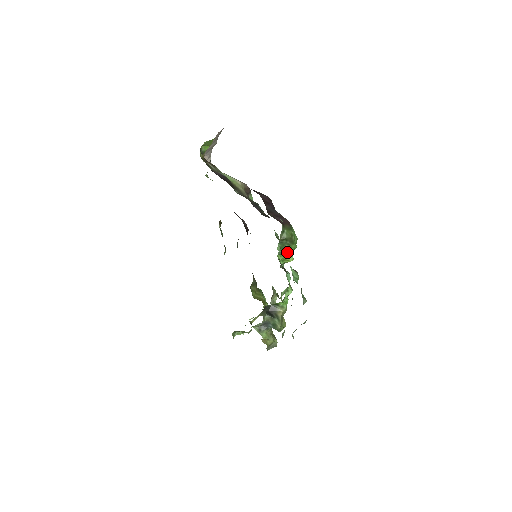
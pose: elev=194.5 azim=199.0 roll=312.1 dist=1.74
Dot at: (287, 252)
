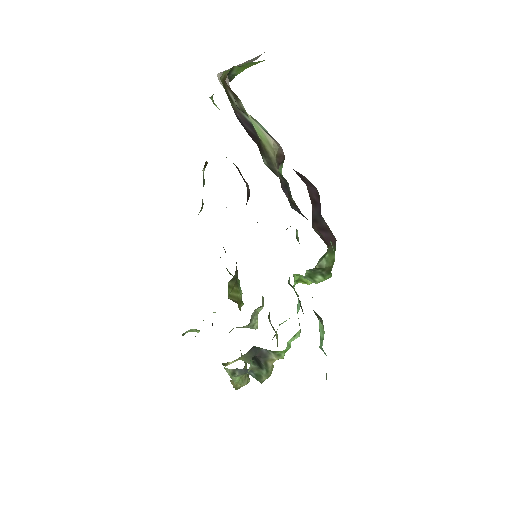
Dot at: (314, 281)
